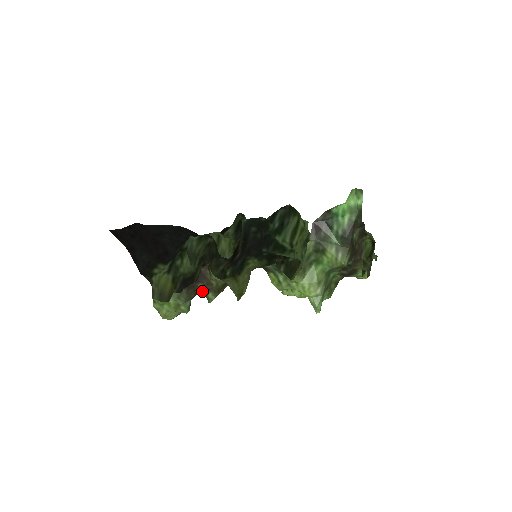
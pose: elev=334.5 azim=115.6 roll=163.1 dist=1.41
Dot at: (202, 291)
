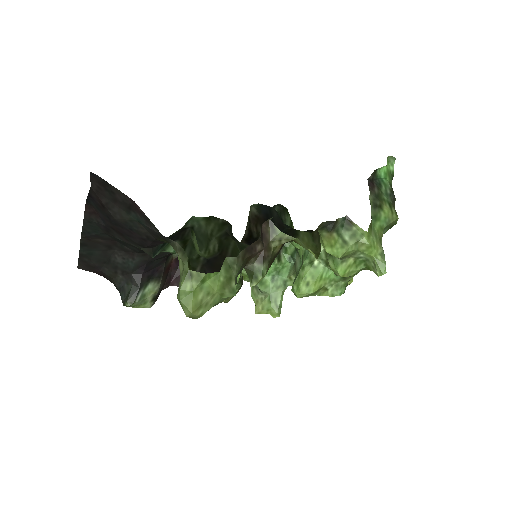
Dot at: (246, 267)
